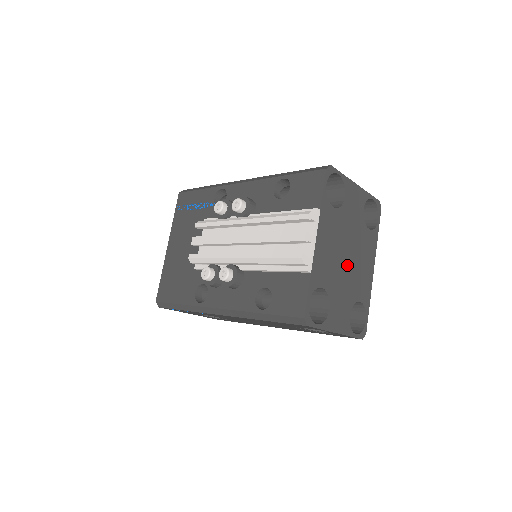
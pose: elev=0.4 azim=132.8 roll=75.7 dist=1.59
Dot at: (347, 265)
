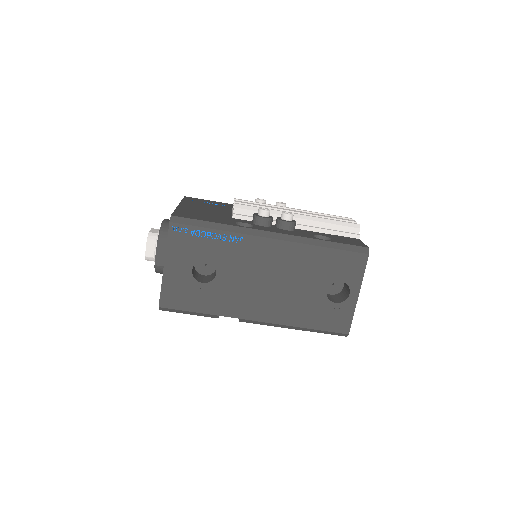
Dot at: occluded
